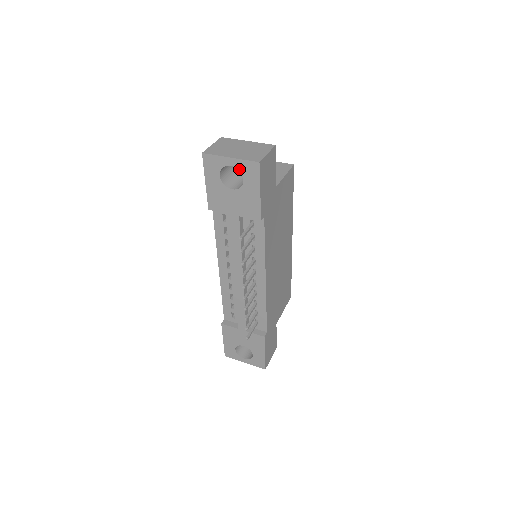
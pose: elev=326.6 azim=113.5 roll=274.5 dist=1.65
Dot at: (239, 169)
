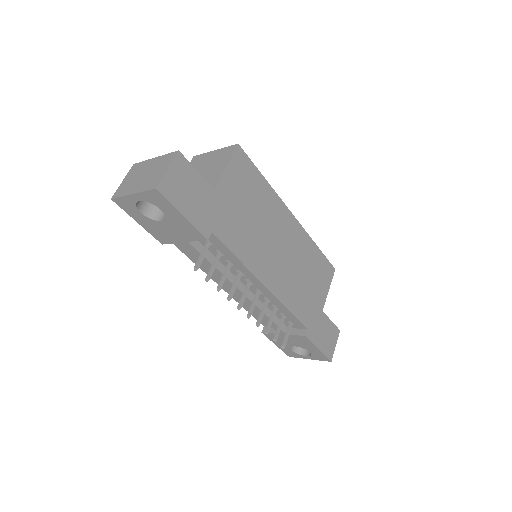
Dot at: (148, 201)
